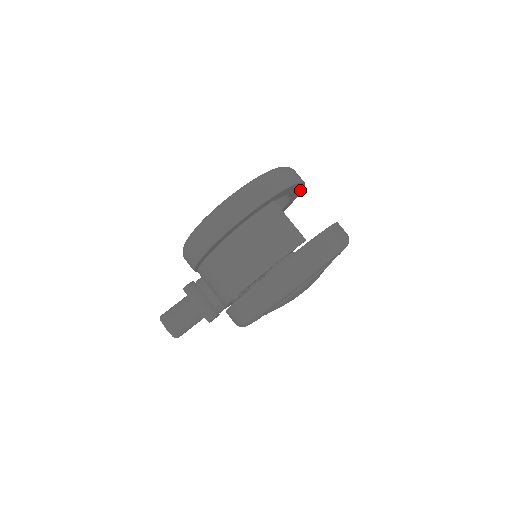
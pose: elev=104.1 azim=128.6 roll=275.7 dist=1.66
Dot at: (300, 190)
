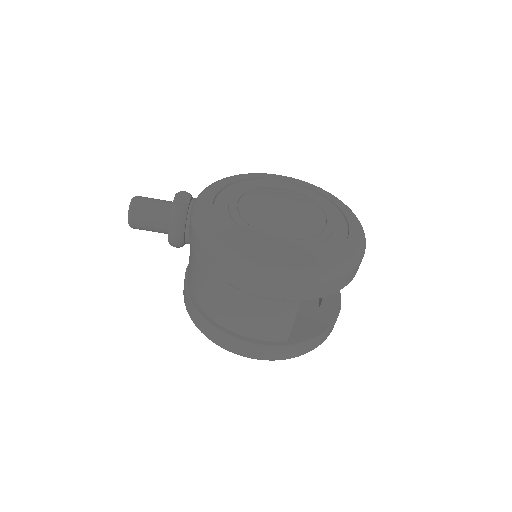
Dot at: occluded
